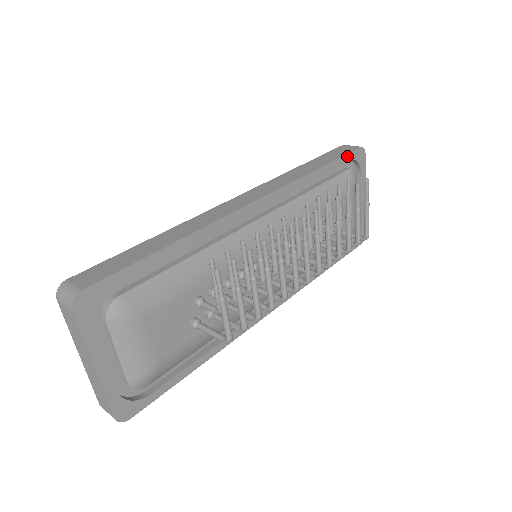
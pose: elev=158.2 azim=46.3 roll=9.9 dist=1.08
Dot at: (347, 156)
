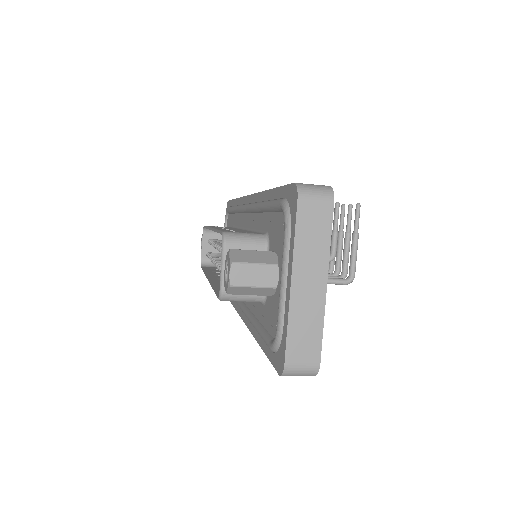
Dot at: occluded
